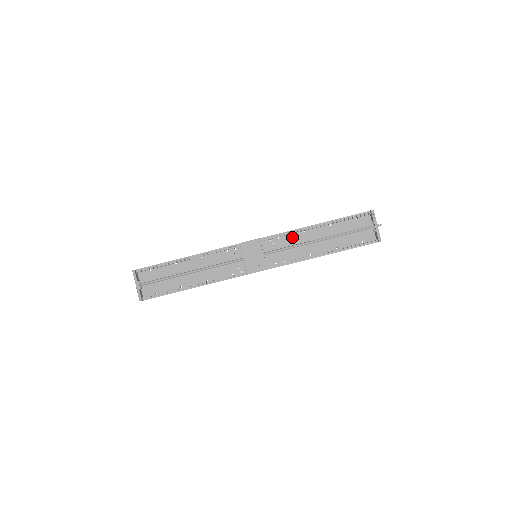
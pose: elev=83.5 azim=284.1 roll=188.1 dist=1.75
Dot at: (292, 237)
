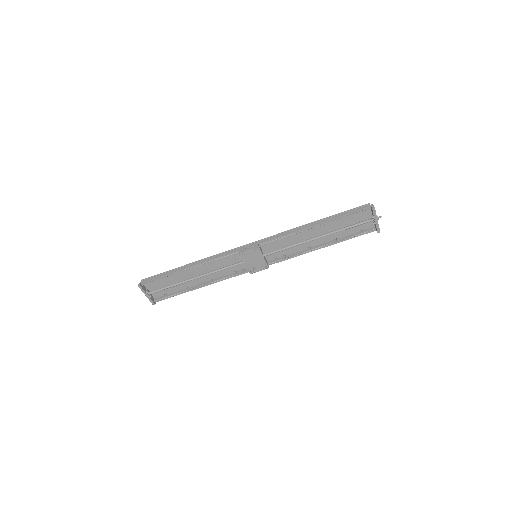
Dot at: (290, 236)
